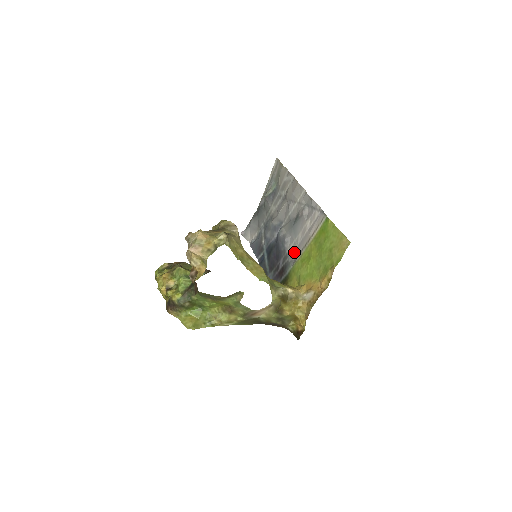
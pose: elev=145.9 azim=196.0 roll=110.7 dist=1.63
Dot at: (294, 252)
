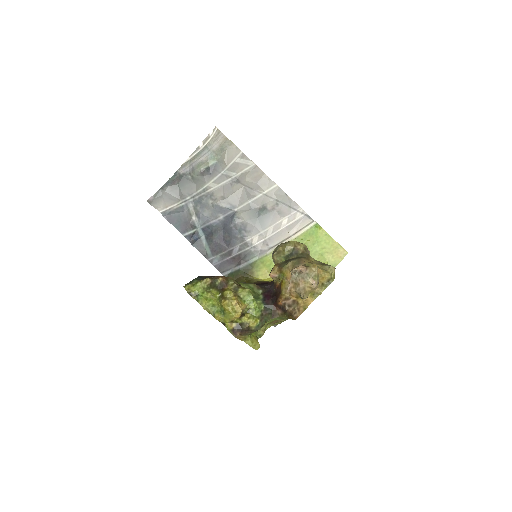
Dot at: (260, 243)
